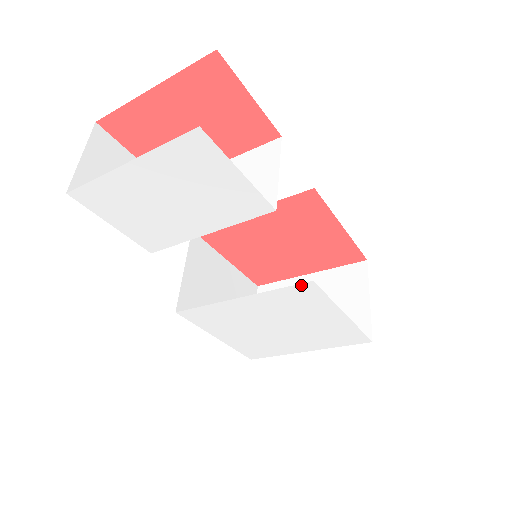
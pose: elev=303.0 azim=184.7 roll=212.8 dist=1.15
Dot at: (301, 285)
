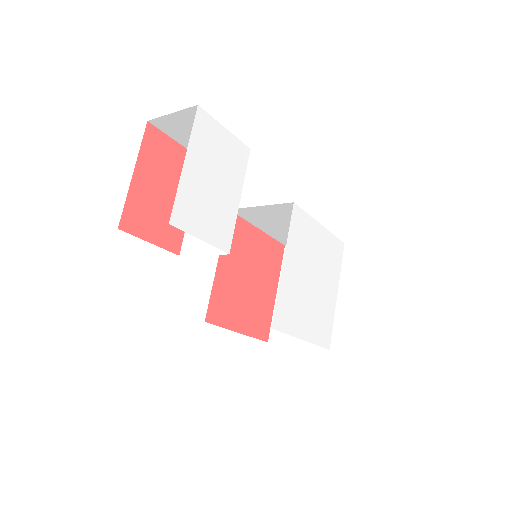
Dot at: (293, 213)
